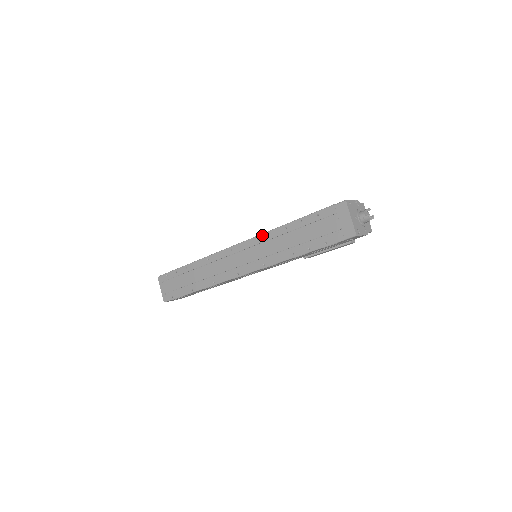
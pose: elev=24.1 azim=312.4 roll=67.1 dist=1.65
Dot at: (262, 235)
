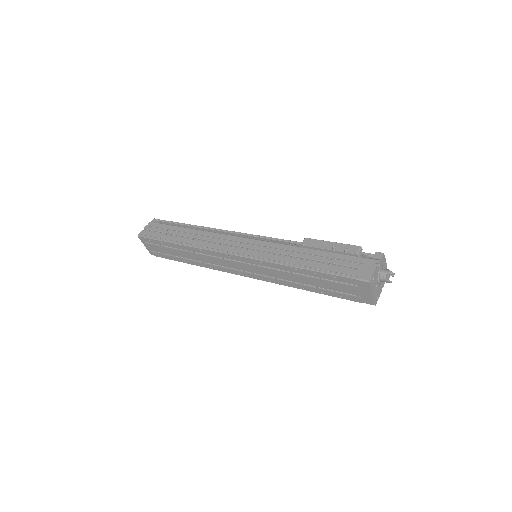
Dot at: (267, 263)
